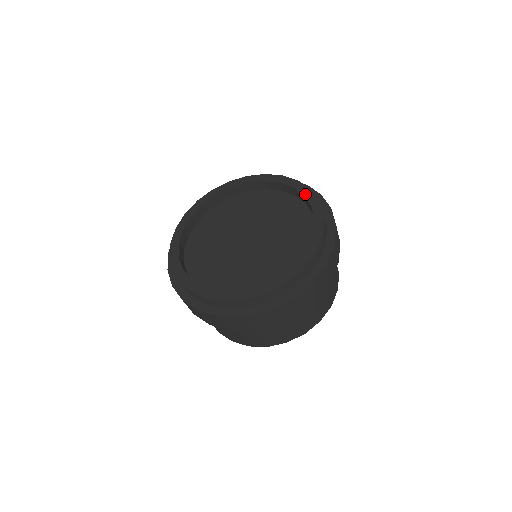
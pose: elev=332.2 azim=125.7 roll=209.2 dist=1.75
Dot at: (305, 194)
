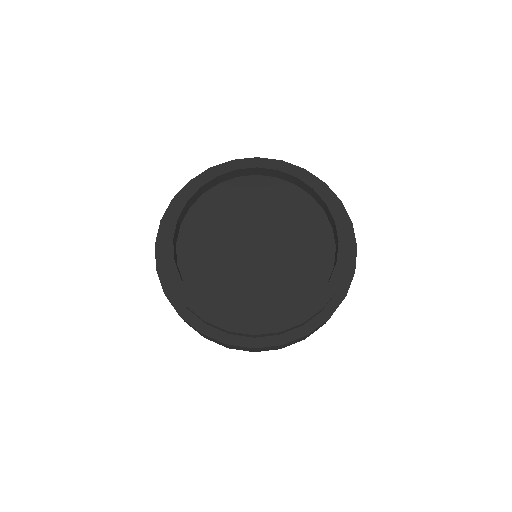
Dot at: (297, 176)
